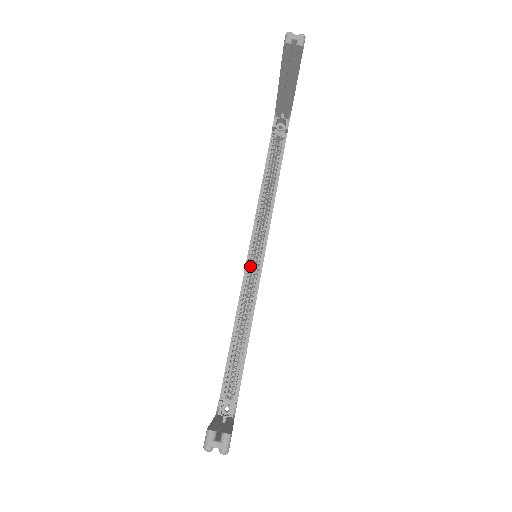
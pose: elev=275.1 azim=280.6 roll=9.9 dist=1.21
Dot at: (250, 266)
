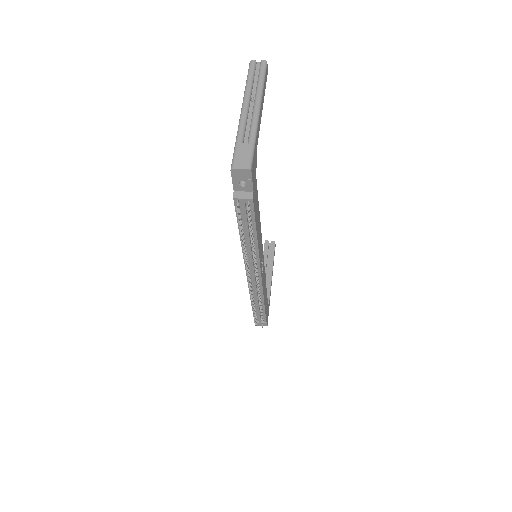
Dot at: occluded
